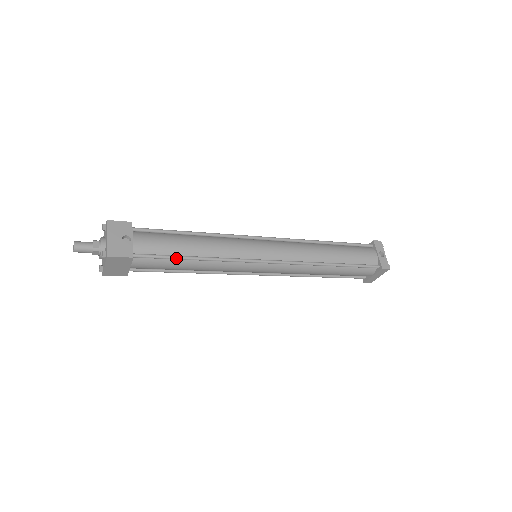
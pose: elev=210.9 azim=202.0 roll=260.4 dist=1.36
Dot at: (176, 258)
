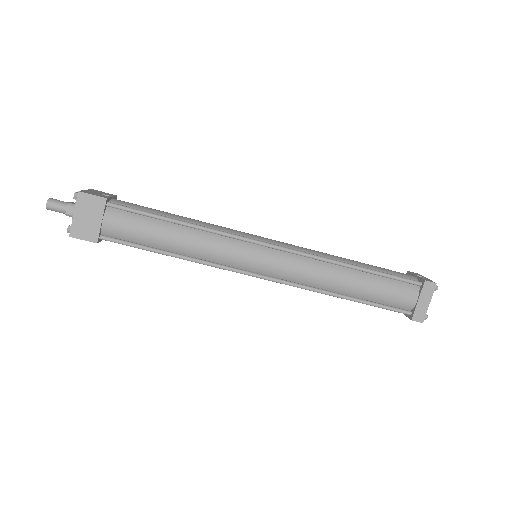
Dot at: (156, 215)
